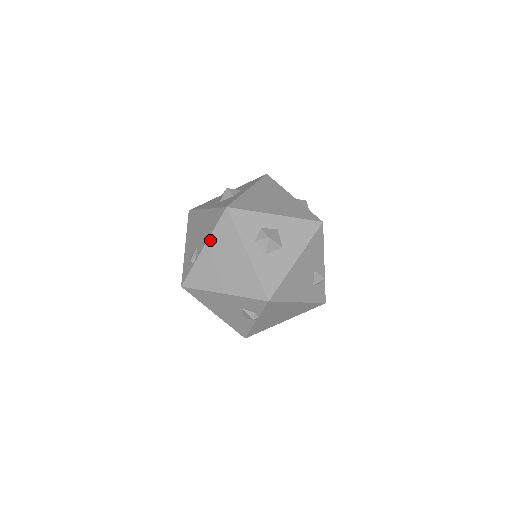
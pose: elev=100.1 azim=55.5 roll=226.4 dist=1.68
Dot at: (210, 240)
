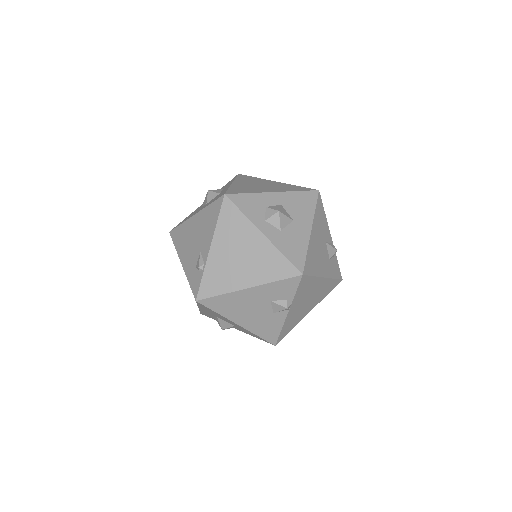
Dot at: (216, 236)
